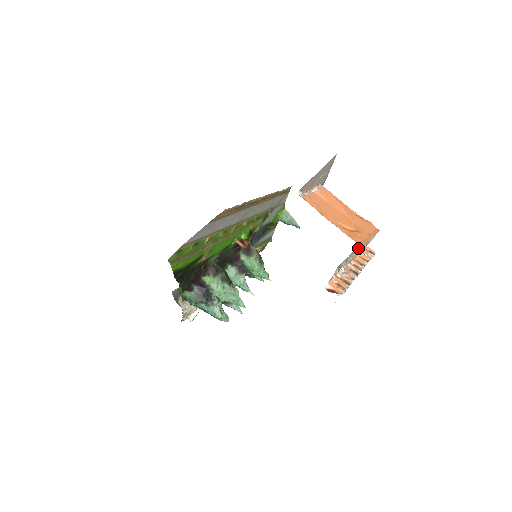
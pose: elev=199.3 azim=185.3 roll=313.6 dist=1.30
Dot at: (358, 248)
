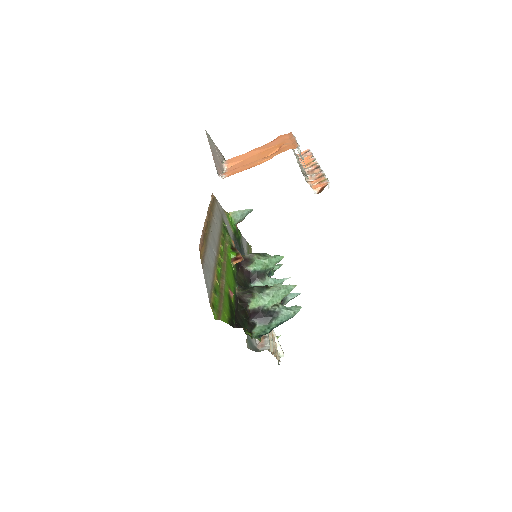
Dot at: occluded
